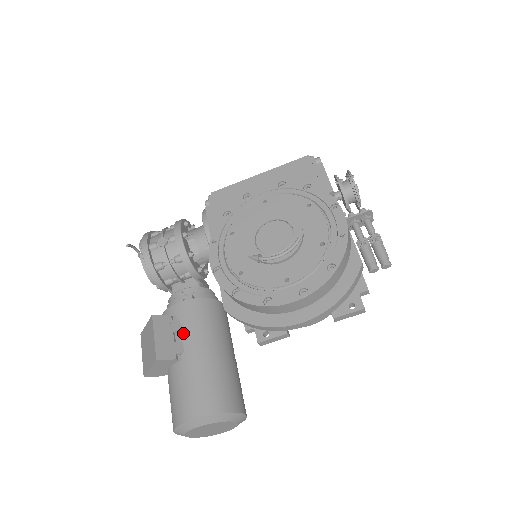
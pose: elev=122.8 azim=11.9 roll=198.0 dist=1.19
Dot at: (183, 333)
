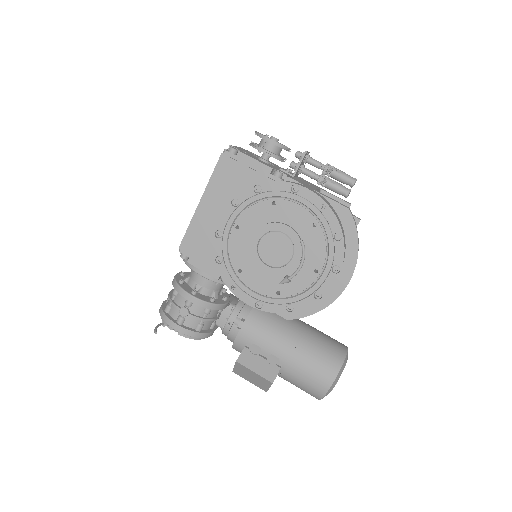
Dot at: (265, 349)
